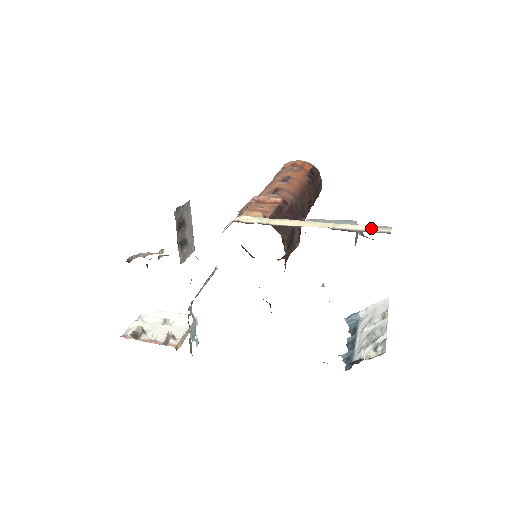
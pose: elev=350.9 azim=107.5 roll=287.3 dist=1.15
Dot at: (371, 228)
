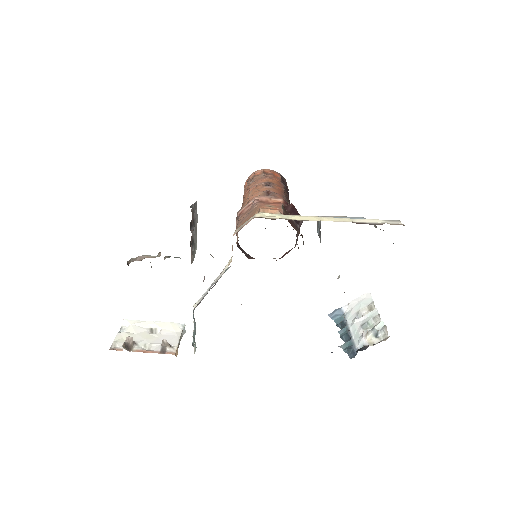
Dot at: (384, 221)
